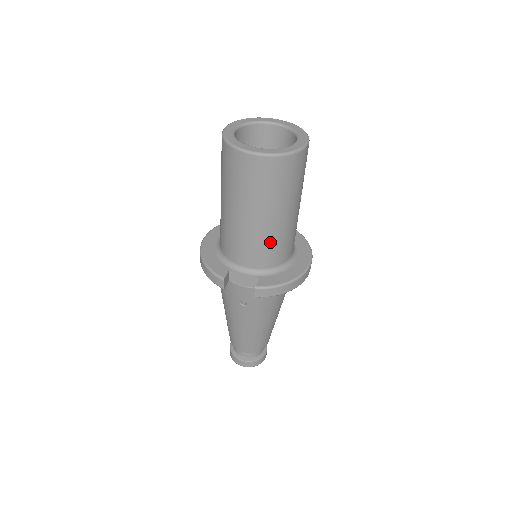
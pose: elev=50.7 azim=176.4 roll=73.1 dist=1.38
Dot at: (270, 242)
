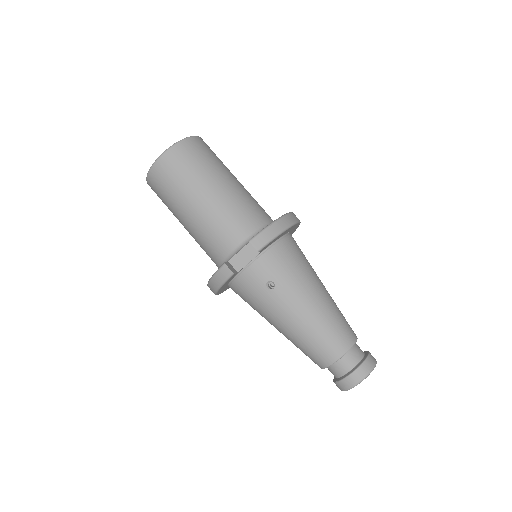
Dot at: (233, 208)
